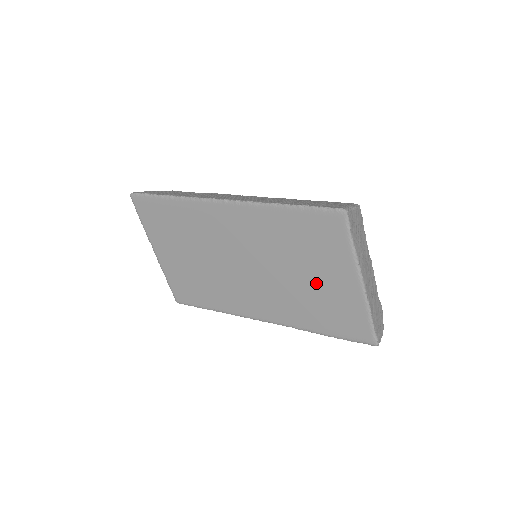
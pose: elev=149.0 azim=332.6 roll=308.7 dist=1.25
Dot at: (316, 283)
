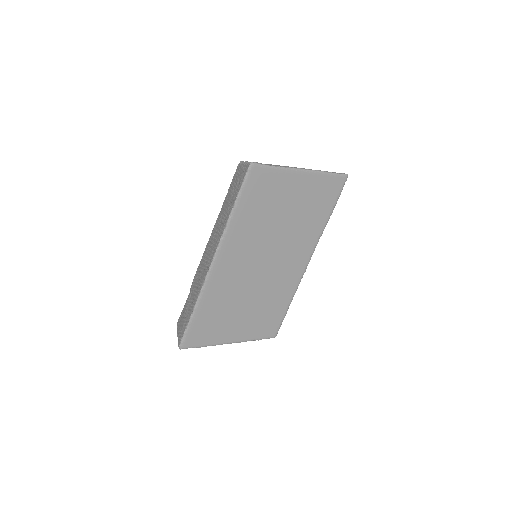
Dot at: (294, 206)
